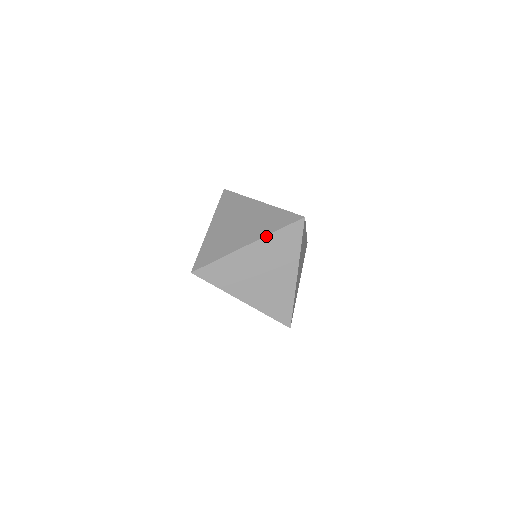
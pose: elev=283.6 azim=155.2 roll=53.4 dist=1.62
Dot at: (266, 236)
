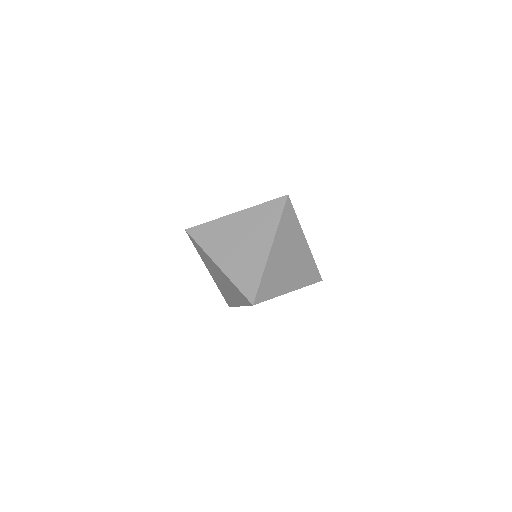
Dot at: (228, 278)
